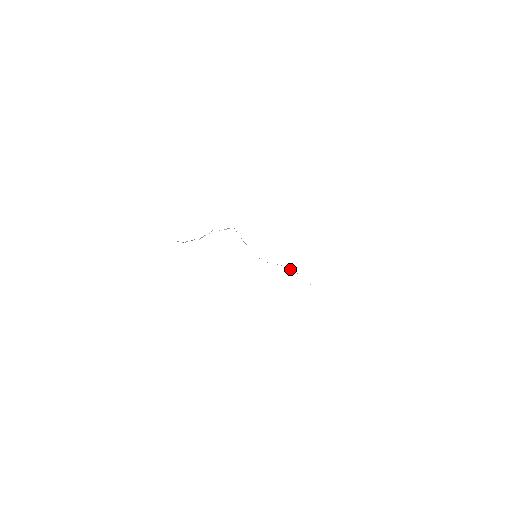
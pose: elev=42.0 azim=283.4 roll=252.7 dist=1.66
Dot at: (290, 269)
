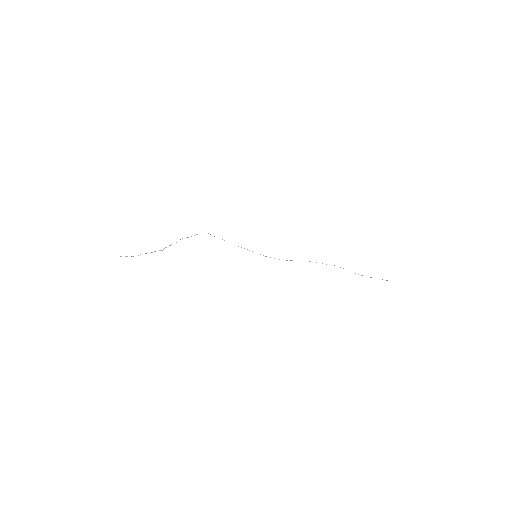
Dot at: occluded
